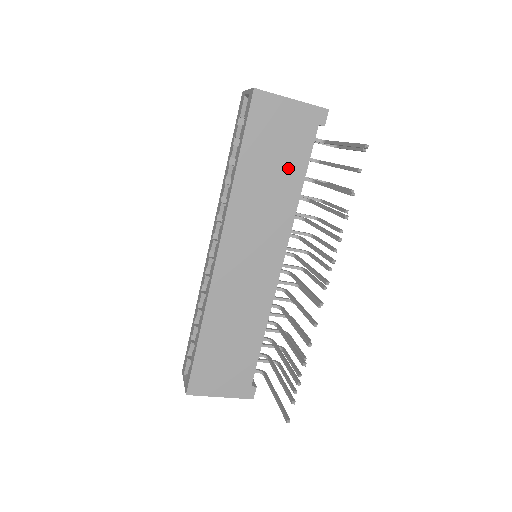
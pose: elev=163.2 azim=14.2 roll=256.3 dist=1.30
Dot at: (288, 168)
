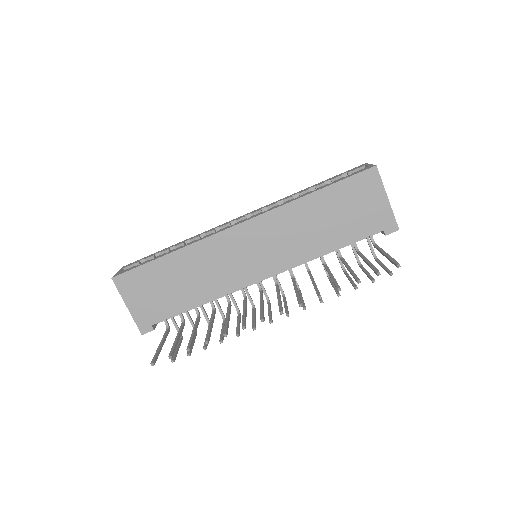
Dot at: (338, 231)
